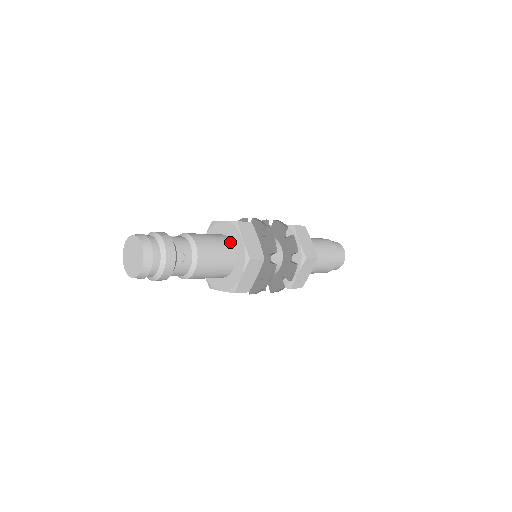
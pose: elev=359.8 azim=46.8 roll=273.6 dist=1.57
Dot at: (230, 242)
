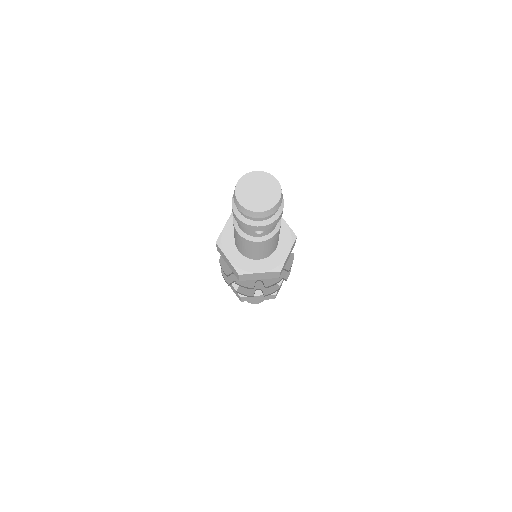
Dot at: occluded
